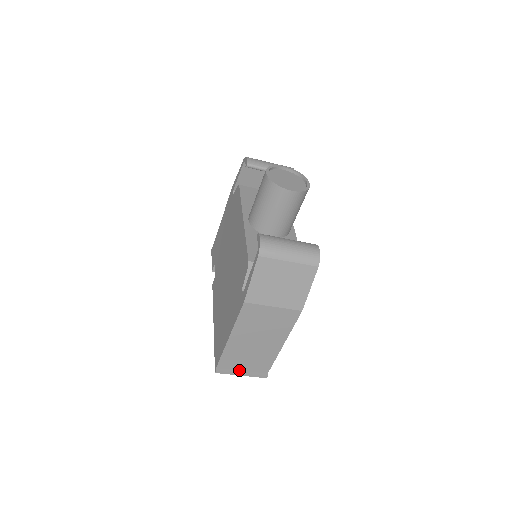
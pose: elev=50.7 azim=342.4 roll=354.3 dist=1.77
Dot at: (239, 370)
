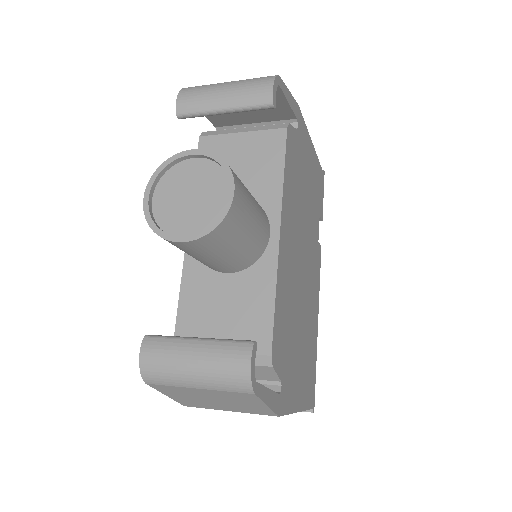
Dot at: occluded
